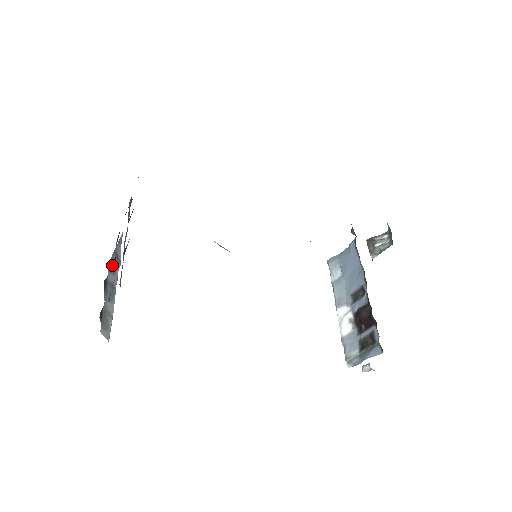
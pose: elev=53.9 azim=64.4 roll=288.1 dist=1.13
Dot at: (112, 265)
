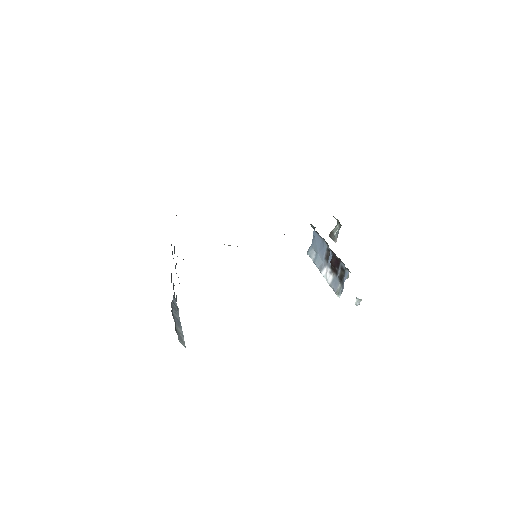
Dot at: (173, 308)
